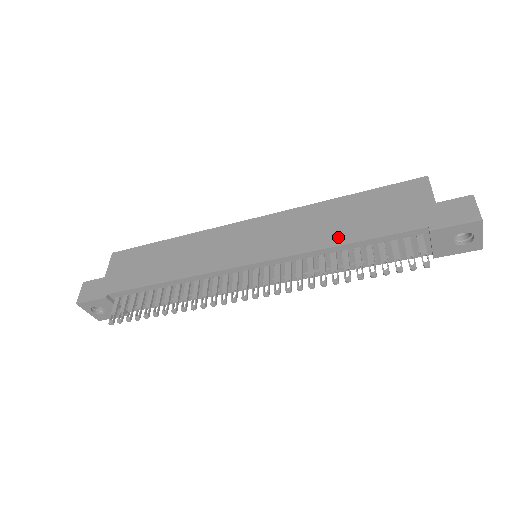
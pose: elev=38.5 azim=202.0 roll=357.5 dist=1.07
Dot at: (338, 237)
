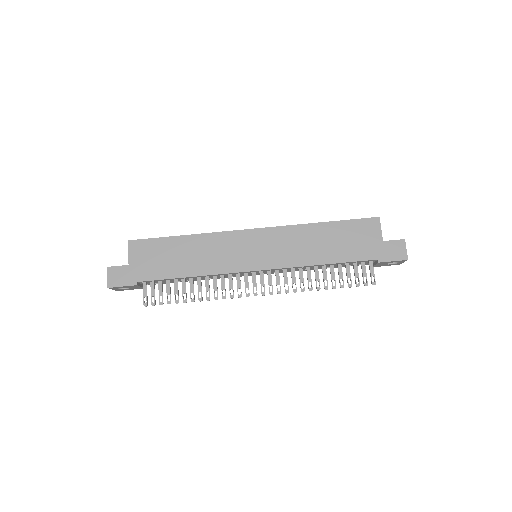
Dot at: (321, 258)
